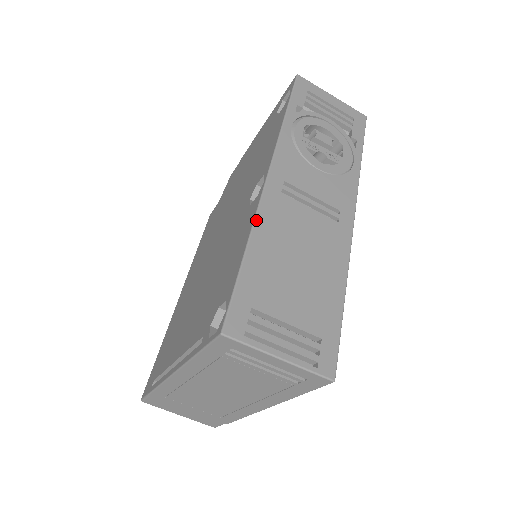
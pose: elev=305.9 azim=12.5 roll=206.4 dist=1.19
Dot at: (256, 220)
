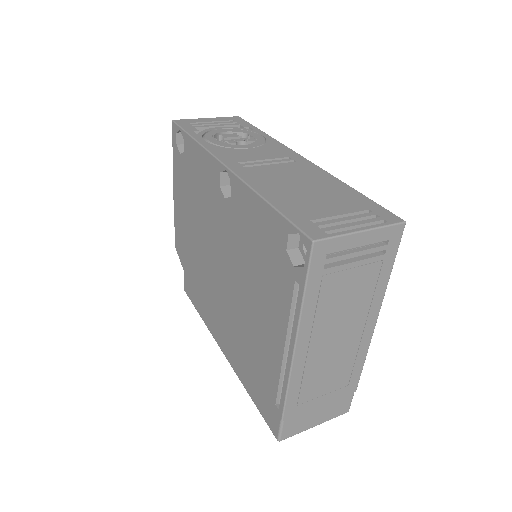
Dot at: (250, 185)
